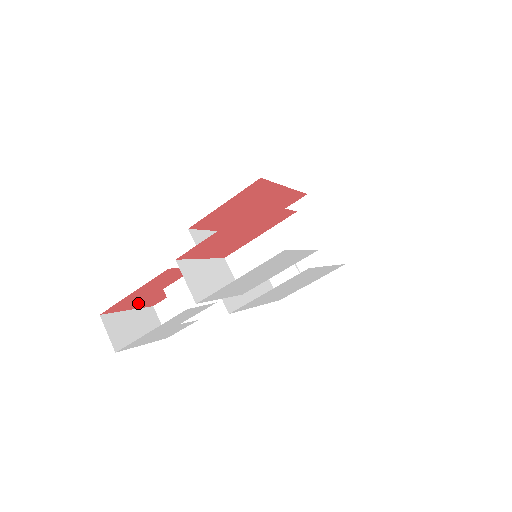
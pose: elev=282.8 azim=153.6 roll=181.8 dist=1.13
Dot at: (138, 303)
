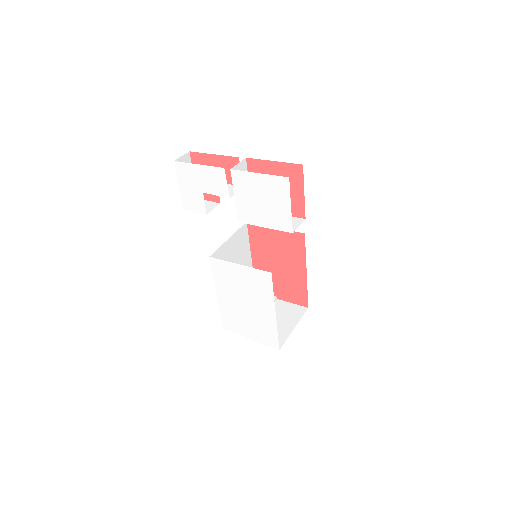
Dot at: occluded
